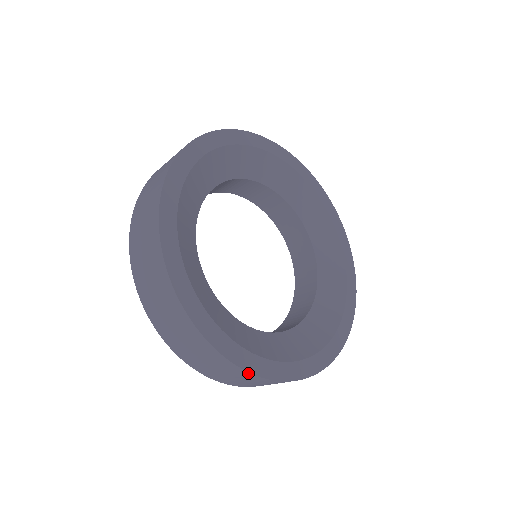
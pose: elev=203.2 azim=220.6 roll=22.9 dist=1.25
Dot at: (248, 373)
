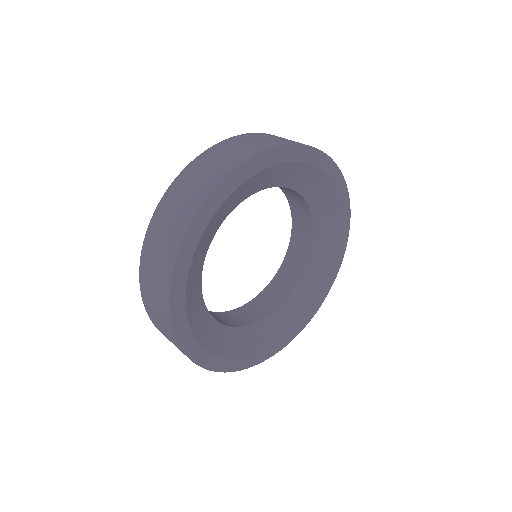
Dot at: (183, 351)
